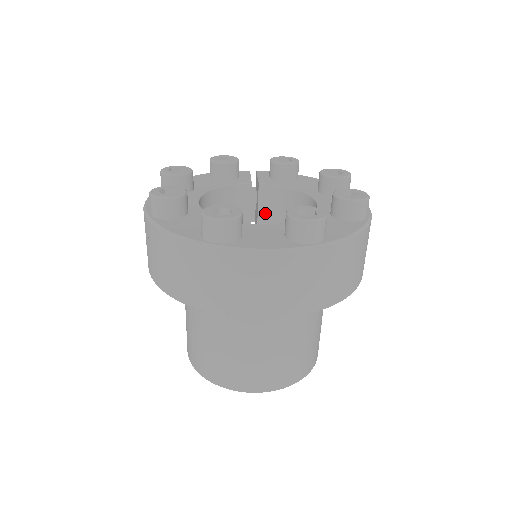
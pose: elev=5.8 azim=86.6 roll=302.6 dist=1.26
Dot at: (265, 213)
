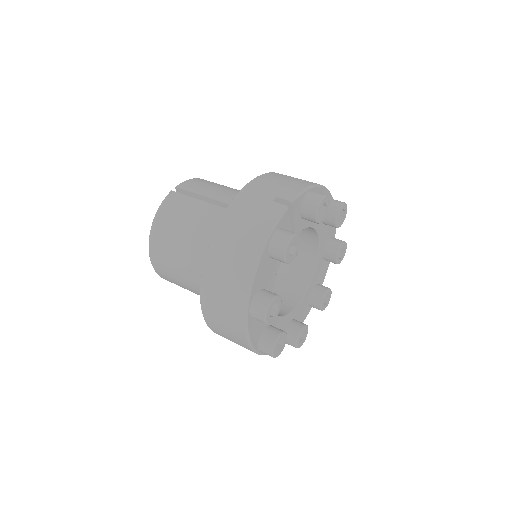
Dot at: occluded
